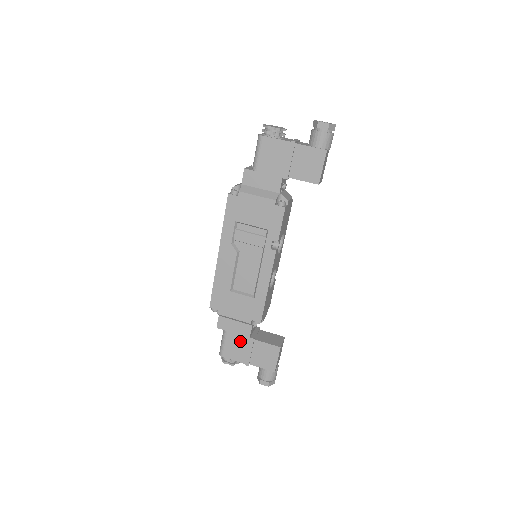
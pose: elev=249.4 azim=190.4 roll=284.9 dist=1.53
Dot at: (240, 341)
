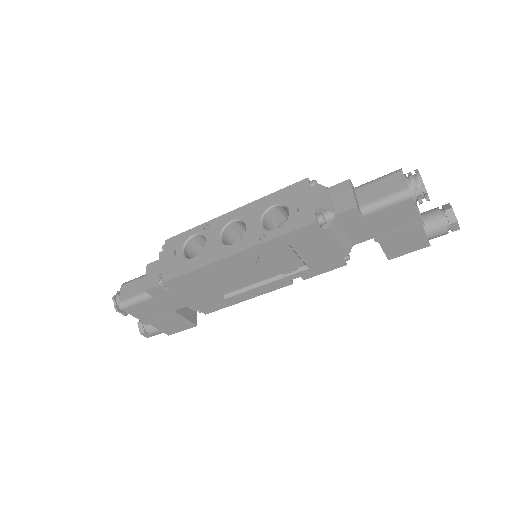
Dot at: (160, 309)
